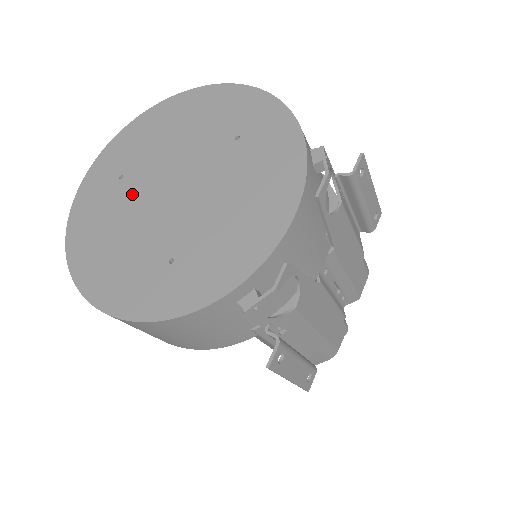
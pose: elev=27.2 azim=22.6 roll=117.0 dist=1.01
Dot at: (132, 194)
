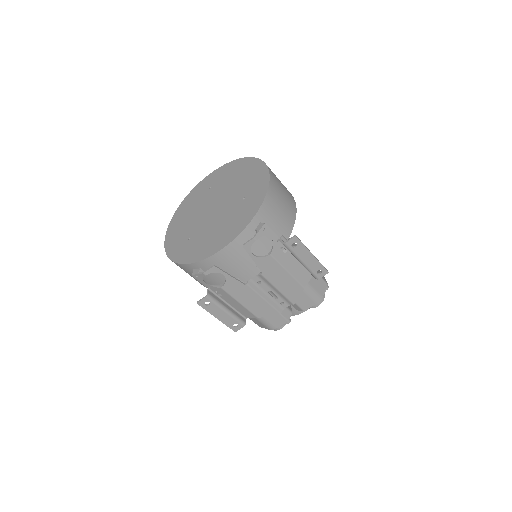
Dot at: (206, 199)
